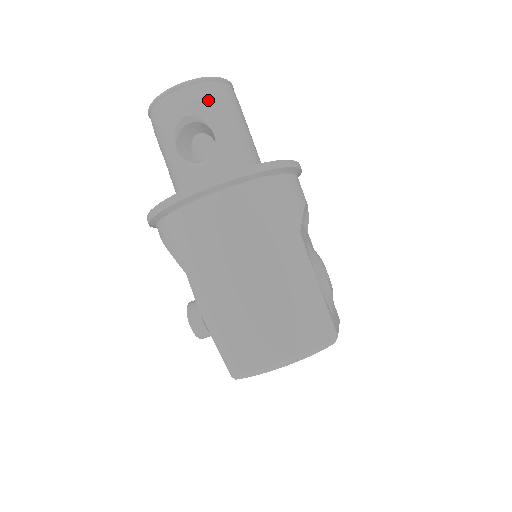
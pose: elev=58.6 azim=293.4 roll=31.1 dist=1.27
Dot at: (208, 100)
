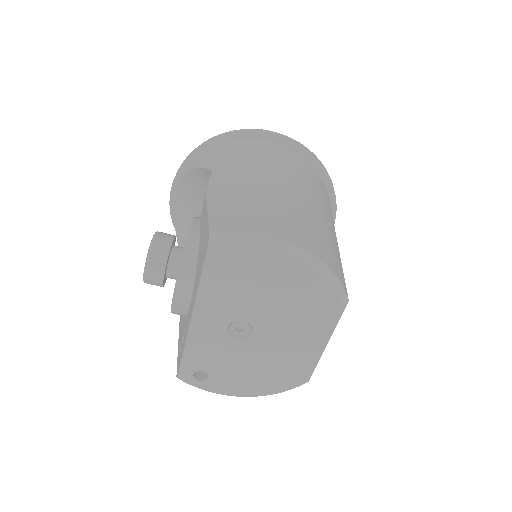
Dot at: occluded
